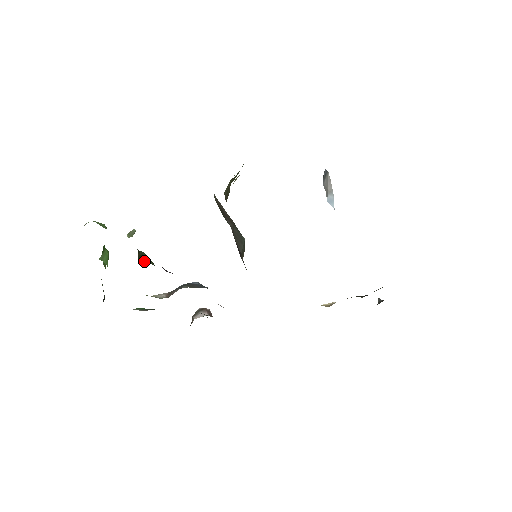
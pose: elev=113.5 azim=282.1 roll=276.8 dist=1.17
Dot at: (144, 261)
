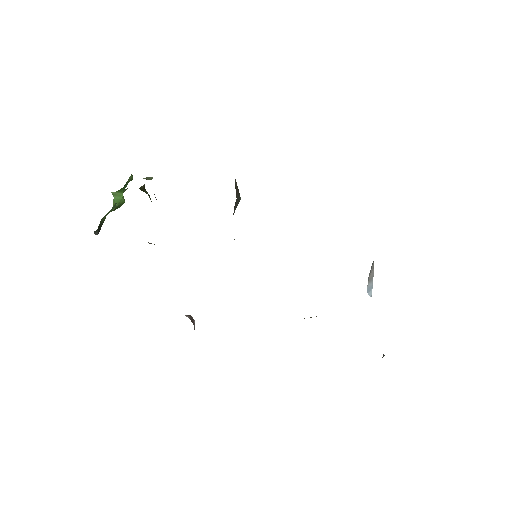
Dot at: occluded
